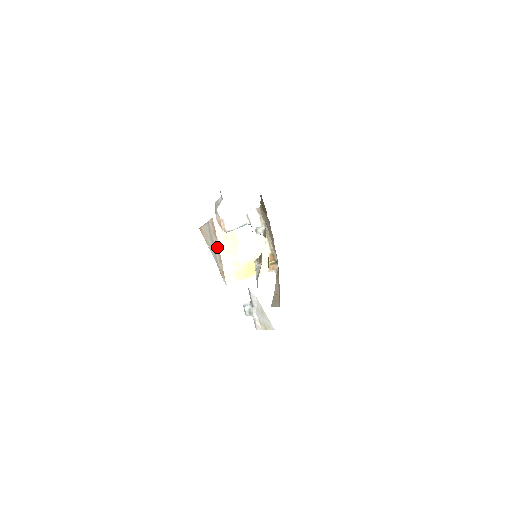
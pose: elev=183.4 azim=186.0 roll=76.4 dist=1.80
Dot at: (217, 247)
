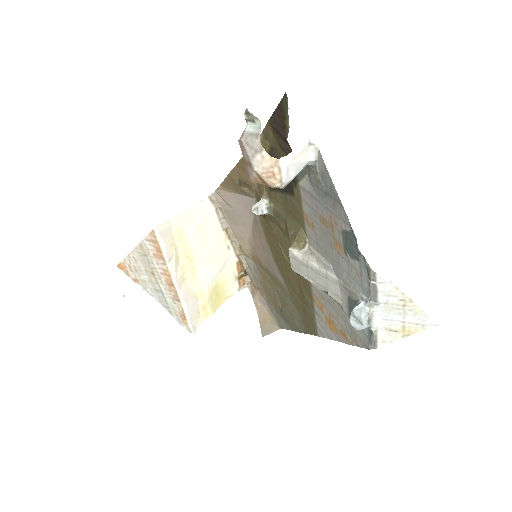
Dot at: (167, 278)
